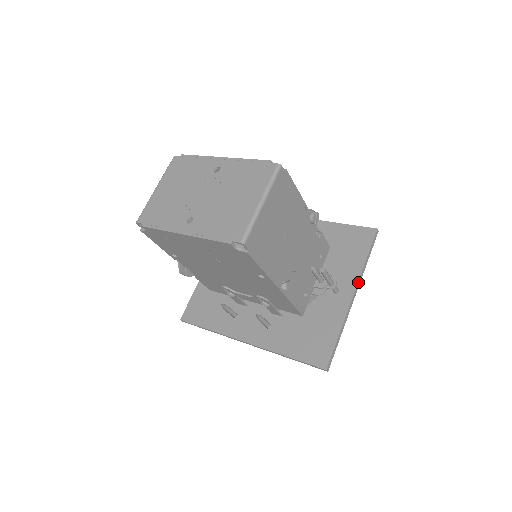
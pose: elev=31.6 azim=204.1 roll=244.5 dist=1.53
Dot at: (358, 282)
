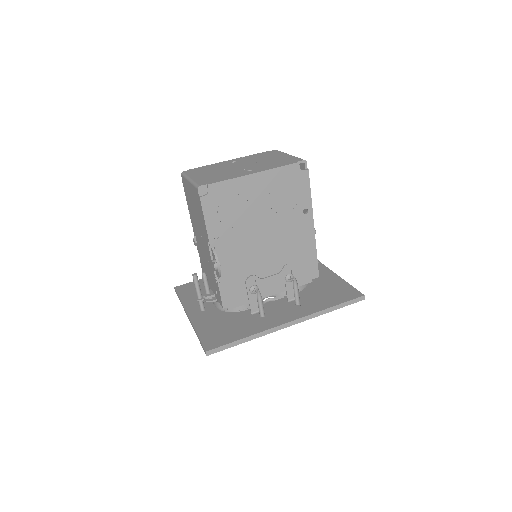
Dot at: (323, 265)
